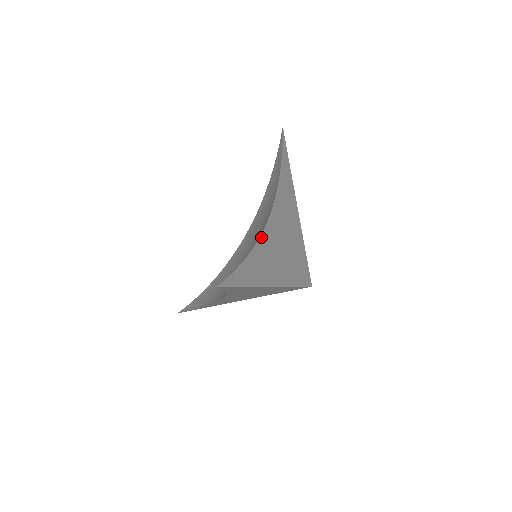
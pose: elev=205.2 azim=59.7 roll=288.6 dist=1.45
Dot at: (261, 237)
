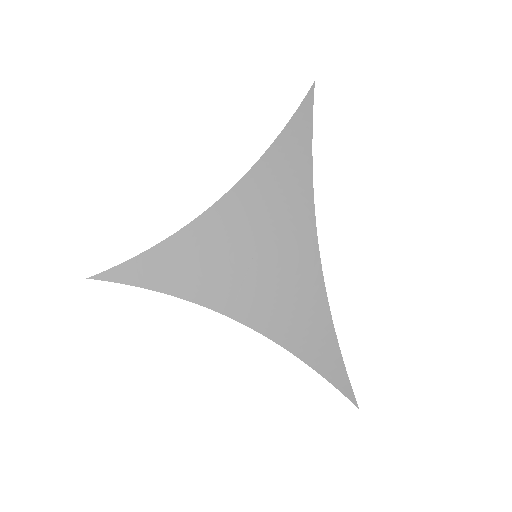
Dot at: (326, 294)
